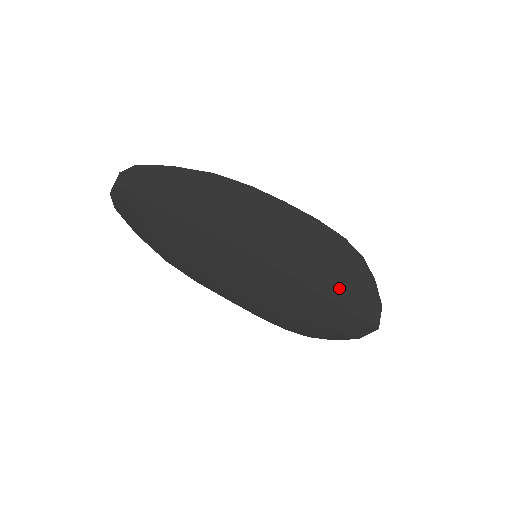
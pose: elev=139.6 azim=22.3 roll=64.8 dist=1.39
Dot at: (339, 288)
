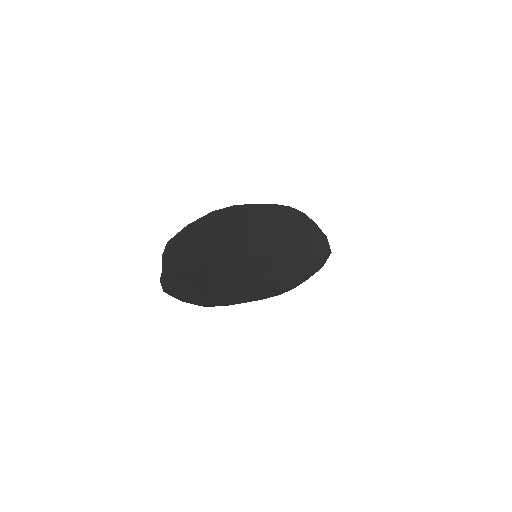
Dot at: (304, 242)
